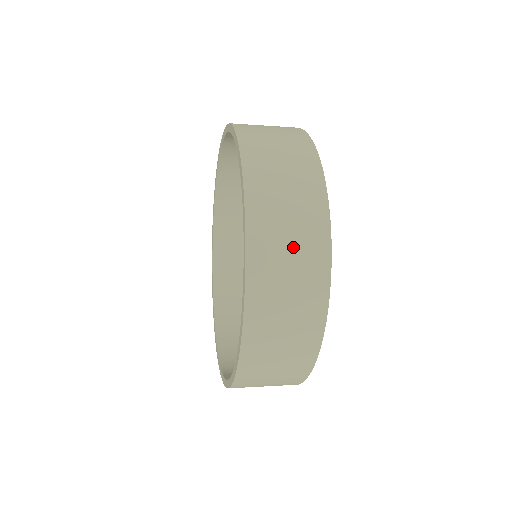
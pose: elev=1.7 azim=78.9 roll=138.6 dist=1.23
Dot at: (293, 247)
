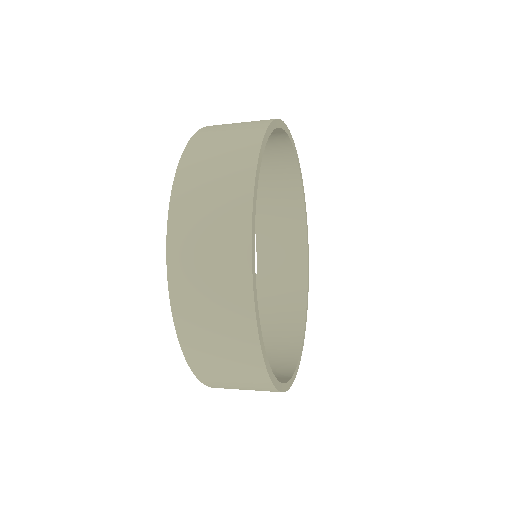
Dot at: (218, 172)
